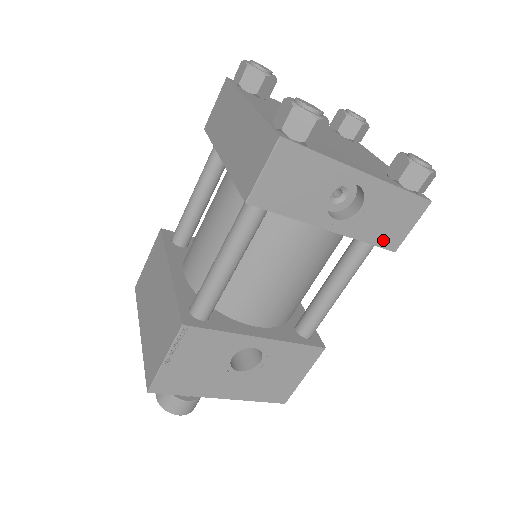
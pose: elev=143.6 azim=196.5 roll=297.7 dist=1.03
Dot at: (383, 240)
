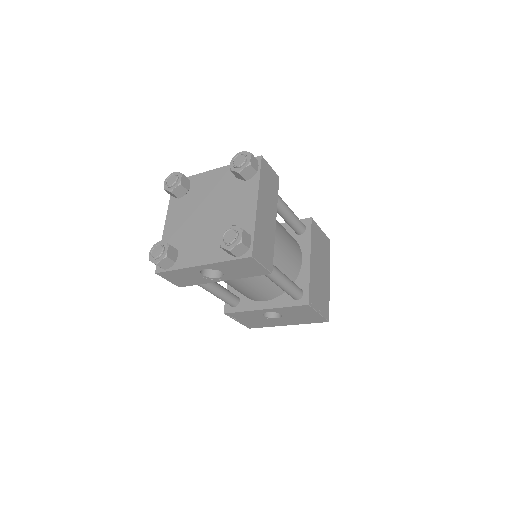
Dot at: (255, 274)
